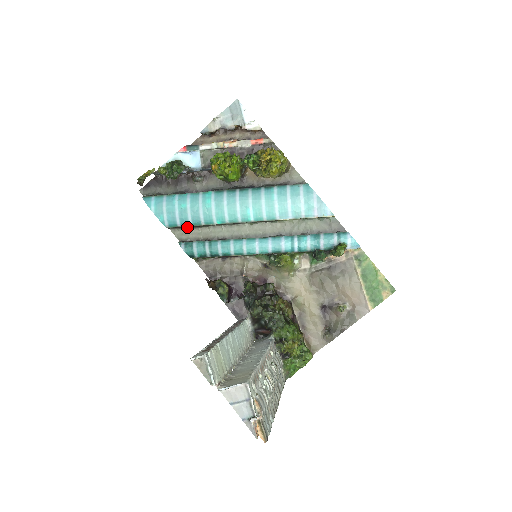
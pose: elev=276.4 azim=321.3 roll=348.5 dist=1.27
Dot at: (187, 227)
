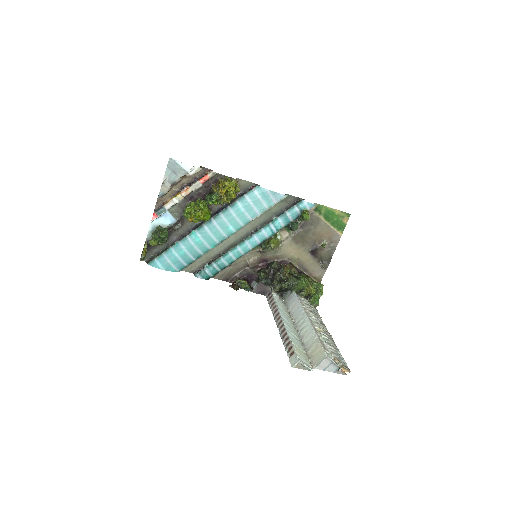
Dot at: occluded
